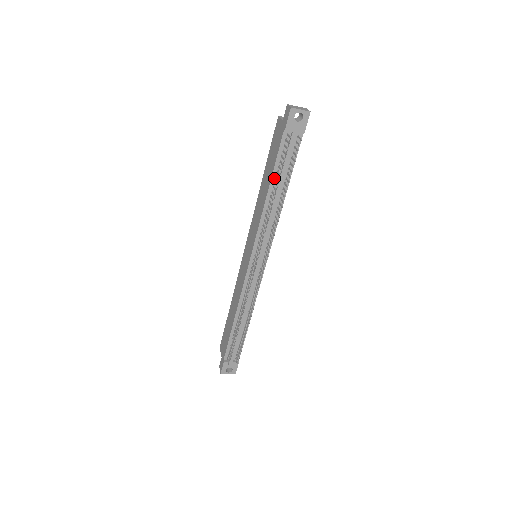
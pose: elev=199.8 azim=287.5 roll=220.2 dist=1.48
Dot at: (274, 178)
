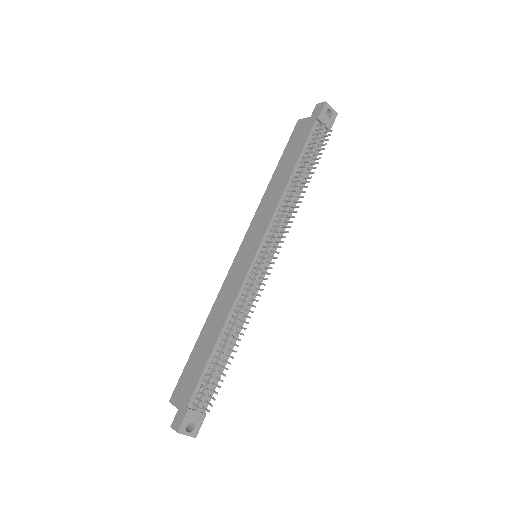
Dot at: (299, 163)
